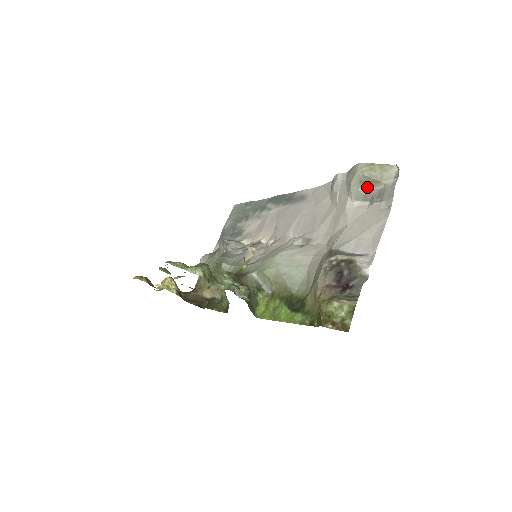
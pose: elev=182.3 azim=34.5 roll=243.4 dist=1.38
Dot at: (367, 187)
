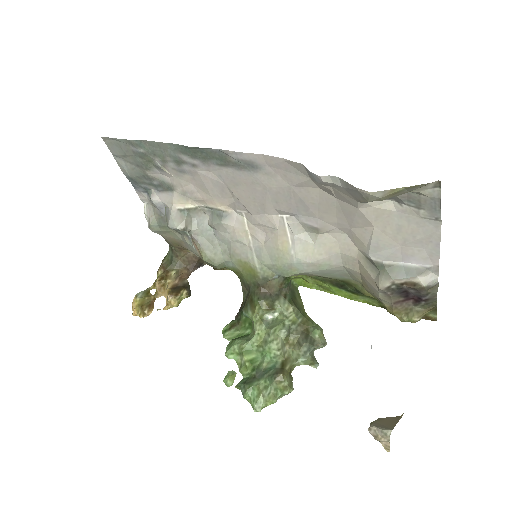
Dot at: occluded
